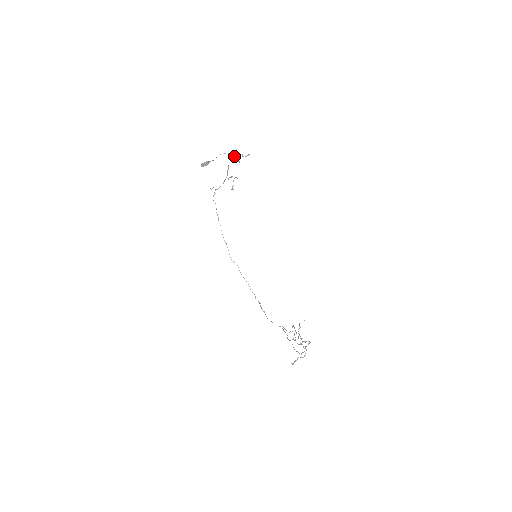
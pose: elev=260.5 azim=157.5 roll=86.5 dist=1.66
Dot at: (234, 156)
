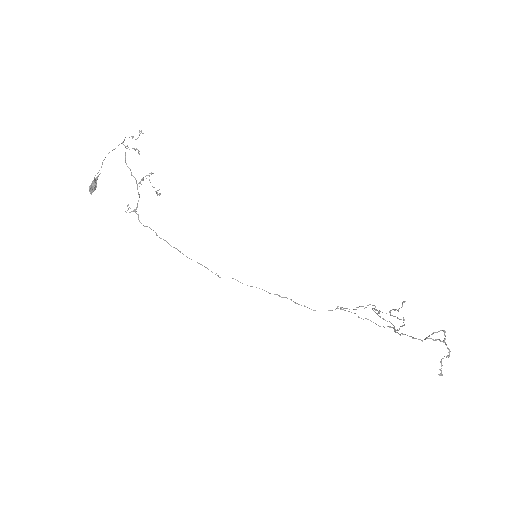
Dot at: occluded
